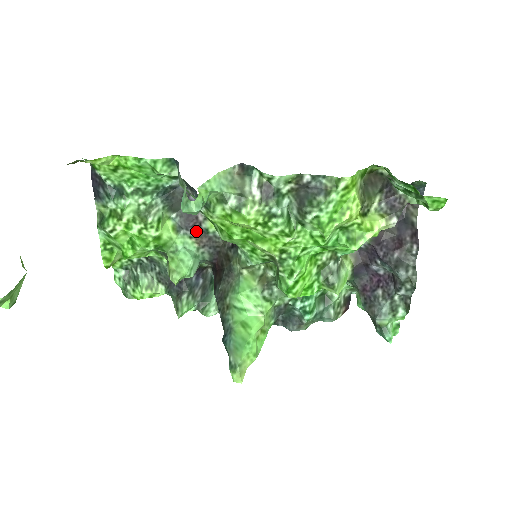
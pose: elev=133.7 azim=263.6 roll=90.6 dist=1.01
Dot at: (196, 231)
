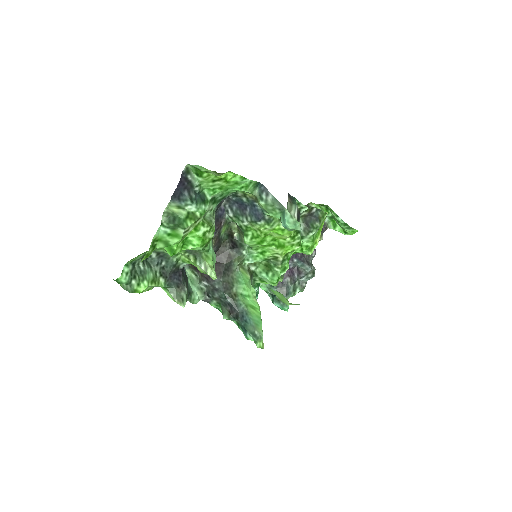
Dot at: (217, 234)
